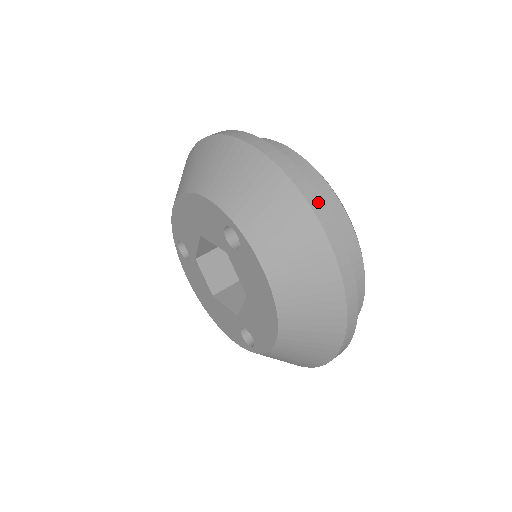
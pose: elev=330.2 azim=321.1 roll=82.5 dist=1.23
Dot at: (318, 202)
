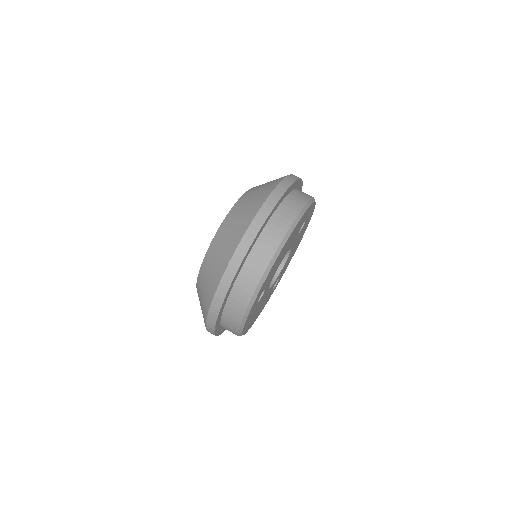
Dot at: (295, 178)
